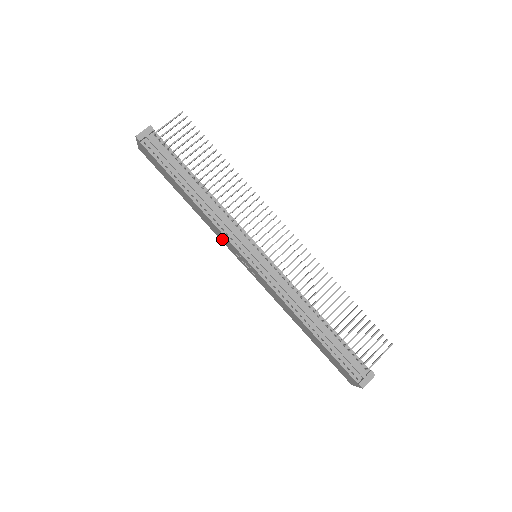
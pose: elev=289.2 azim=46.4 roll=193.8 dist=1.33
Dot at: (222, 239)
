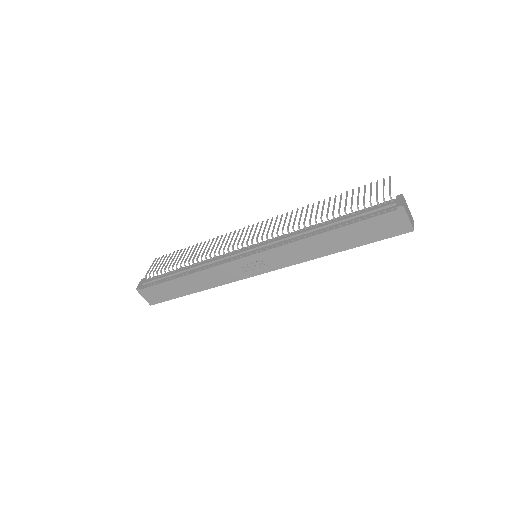
Dot at: (230, 277)
